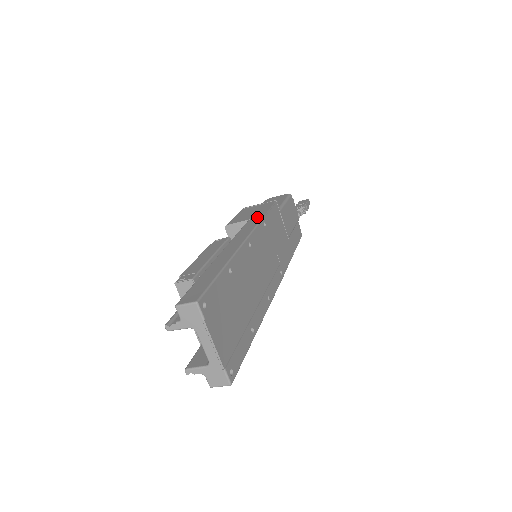
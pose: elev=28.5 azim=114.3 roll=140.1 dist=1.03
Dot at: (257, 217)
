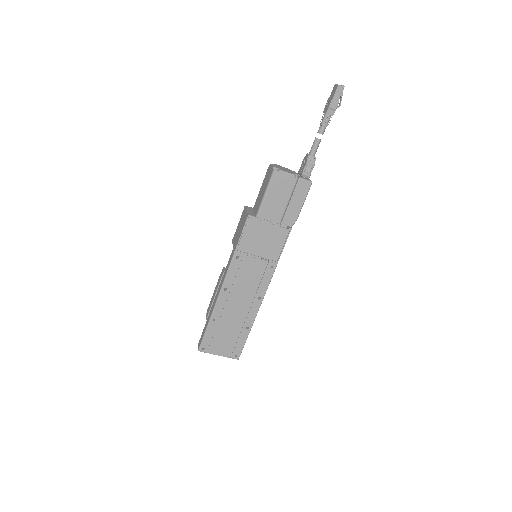
Dot at: (234, 250)
